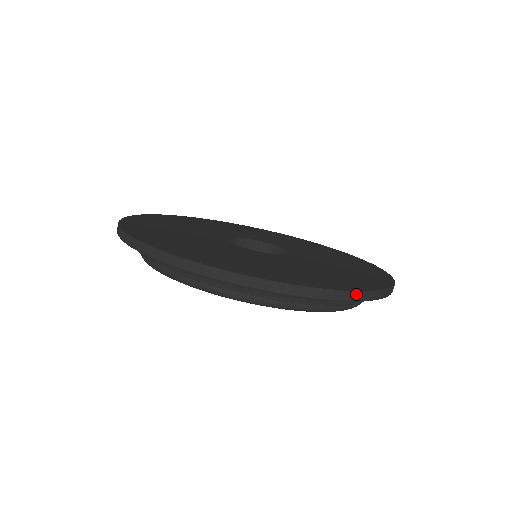
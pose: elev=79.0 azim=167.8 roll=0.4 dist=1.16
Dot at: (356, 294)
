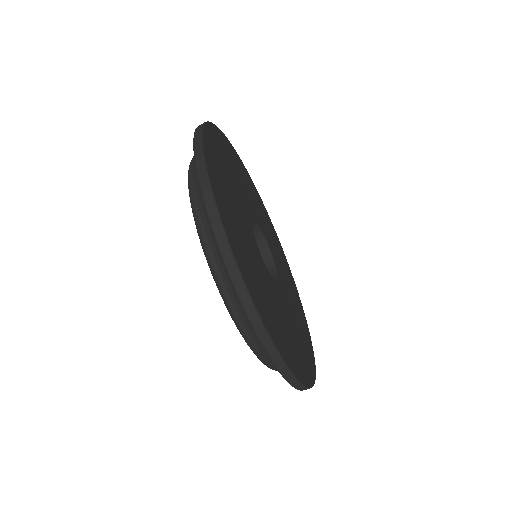
Dot at: (302, 387)
